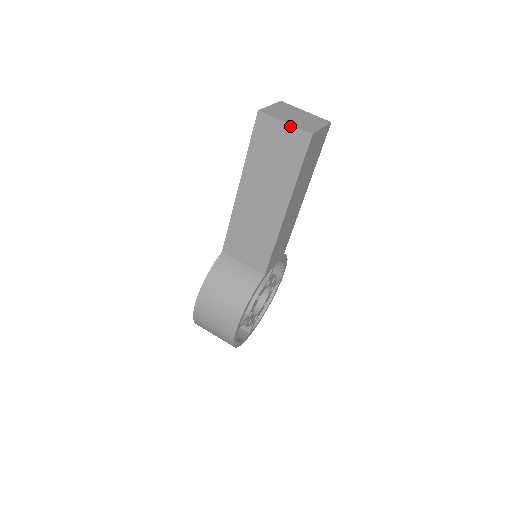
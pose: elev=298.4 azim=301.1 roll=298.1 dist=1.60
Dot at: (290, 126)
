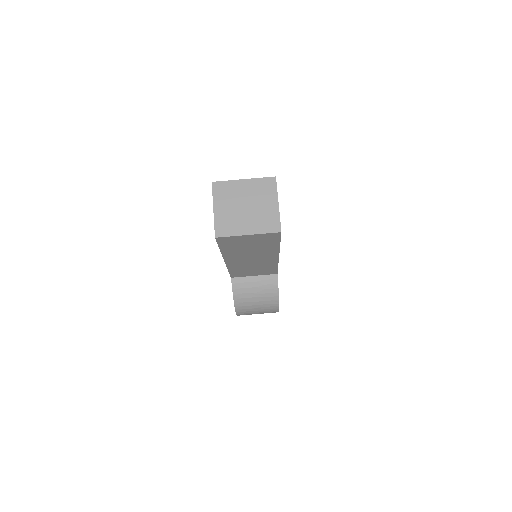
Dot at: (255, 235)
